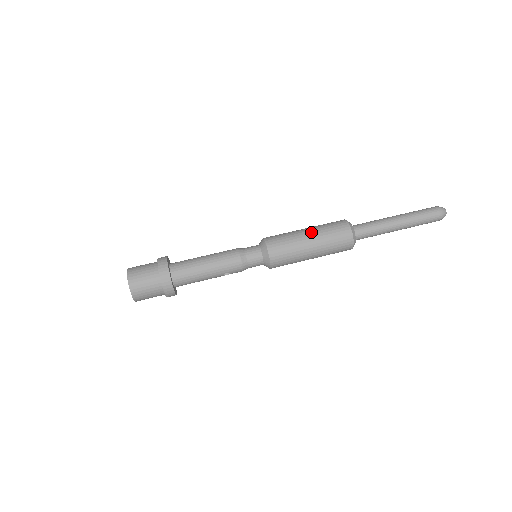
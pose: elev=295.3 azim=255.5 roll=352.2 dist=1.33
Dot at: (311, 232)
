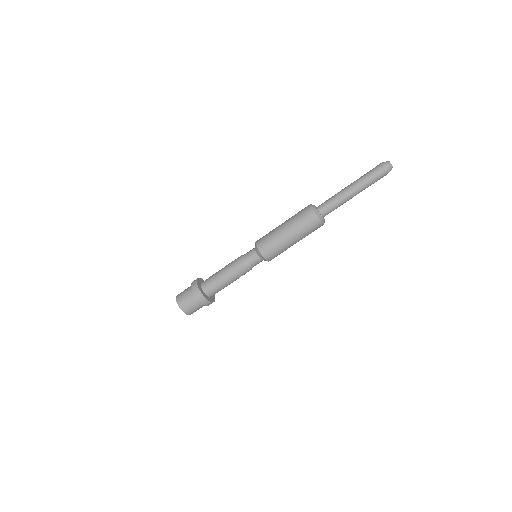
Dot at: (287, 227)
